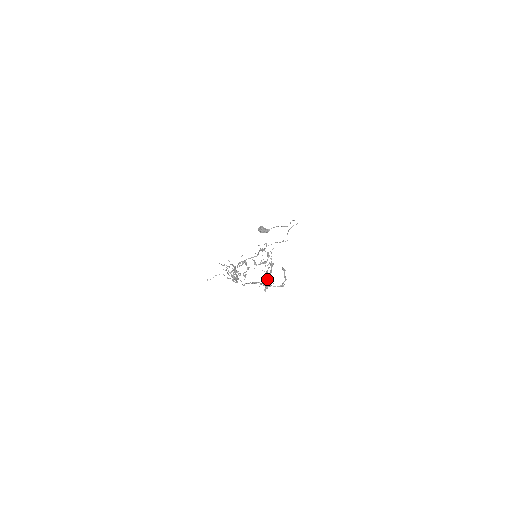
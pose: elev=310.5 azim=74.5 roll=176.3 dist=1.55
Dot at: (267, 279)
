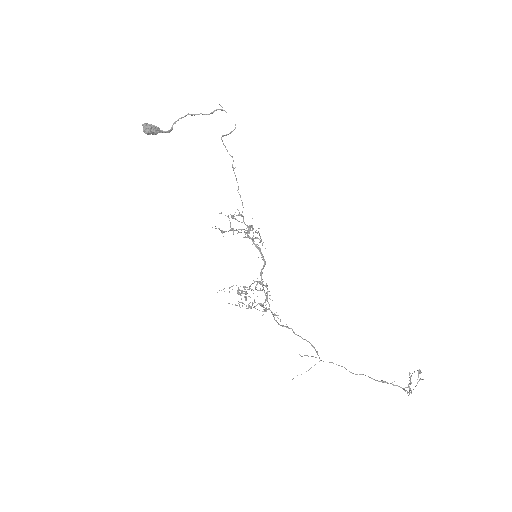
Dot at: (409, 388)
